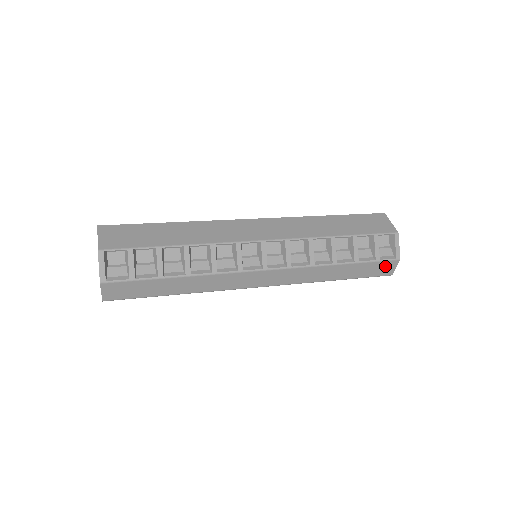
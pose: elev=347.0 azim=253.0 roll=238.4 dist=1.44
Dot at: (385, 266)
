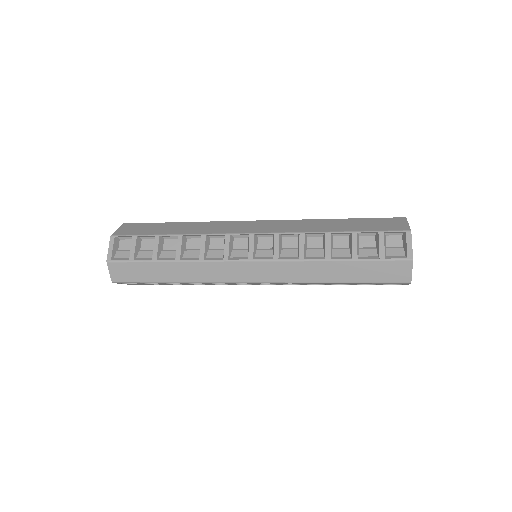
Dot at: (396, 268)
